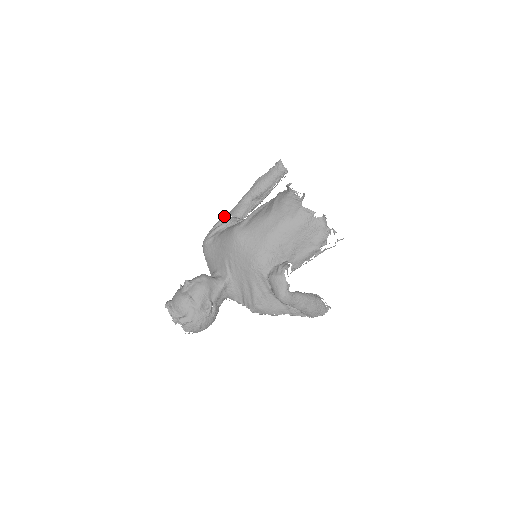
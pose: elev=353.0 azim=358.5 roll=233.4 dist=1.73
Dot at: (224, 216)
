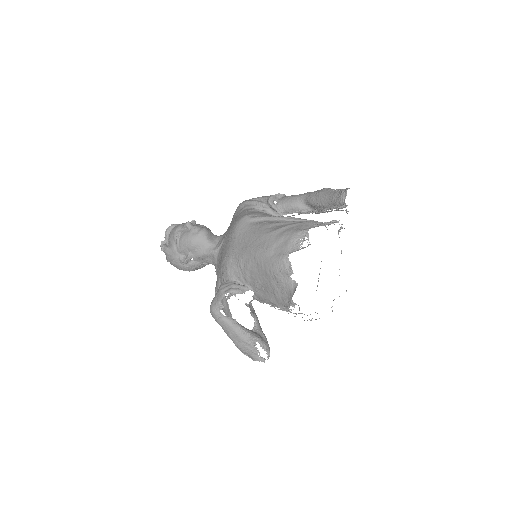
Dot at: (269, 196)
